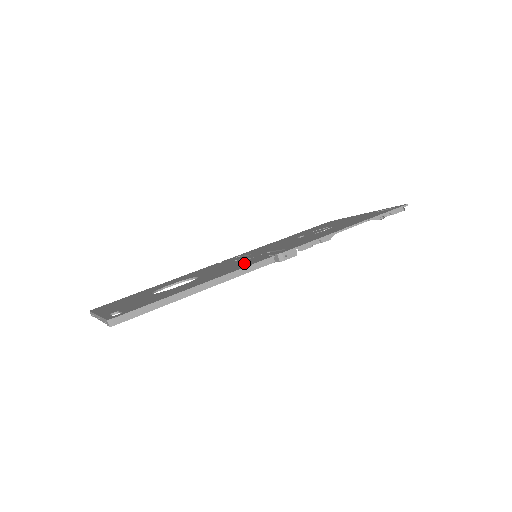
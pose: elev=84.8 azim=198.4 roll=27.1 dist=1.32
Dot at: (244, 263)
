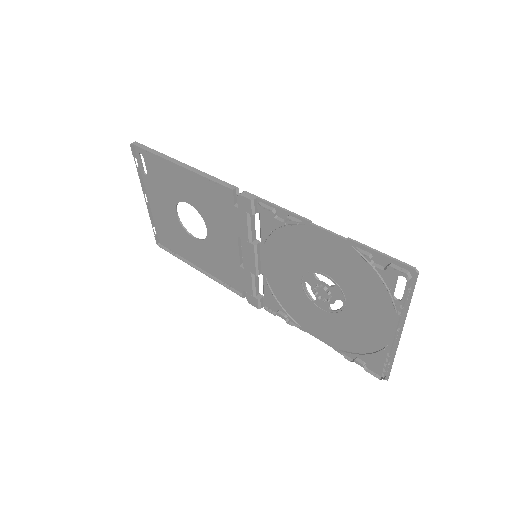
Dot at: (228, 207)
